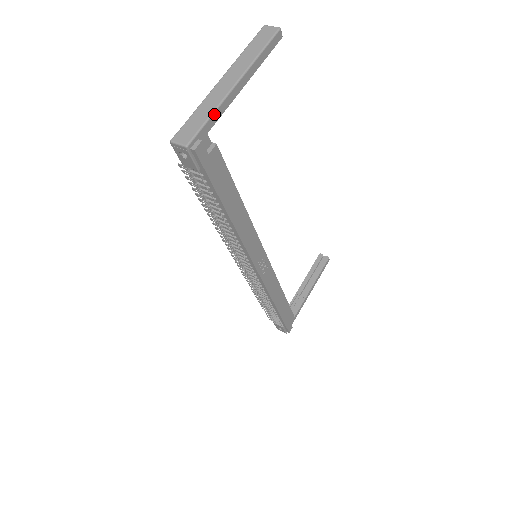
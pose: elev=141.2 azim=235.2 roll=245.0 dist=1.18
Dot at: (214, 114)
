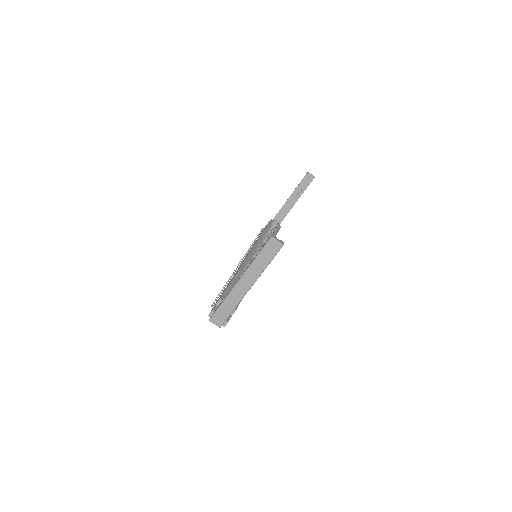
Dot at: occluded
